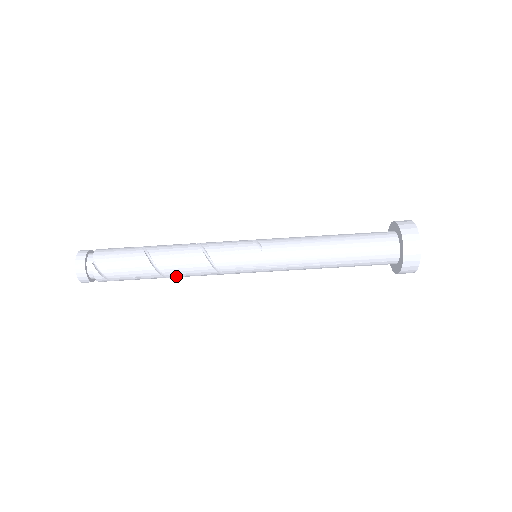
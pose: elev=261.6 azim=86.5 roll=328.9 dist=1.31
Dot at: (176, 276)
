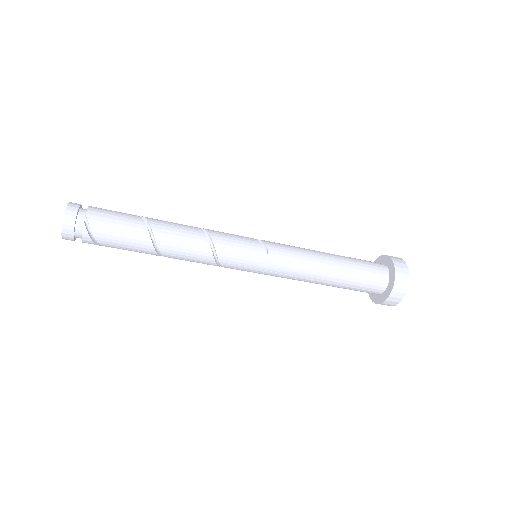
Dot at: (171, 257)
